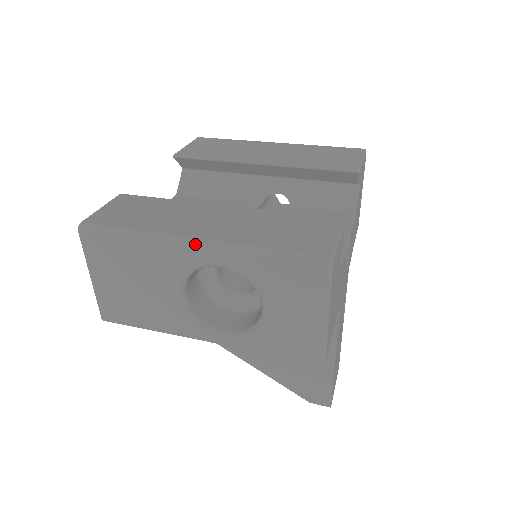
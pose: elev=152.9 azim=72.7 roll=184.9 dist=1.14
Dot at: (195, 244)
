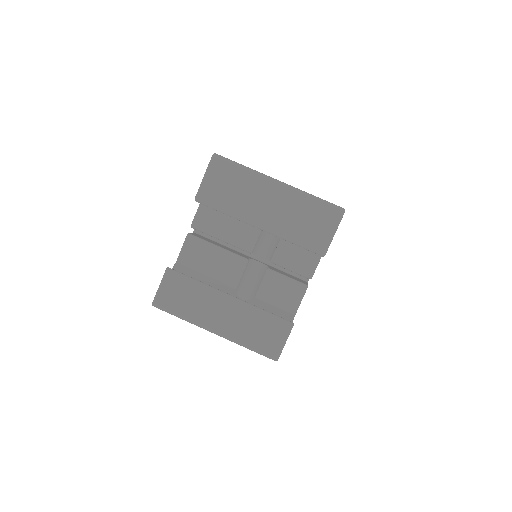
Dot at: occluded
